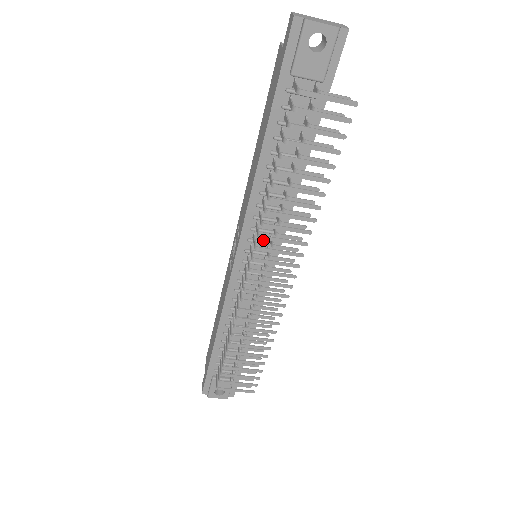
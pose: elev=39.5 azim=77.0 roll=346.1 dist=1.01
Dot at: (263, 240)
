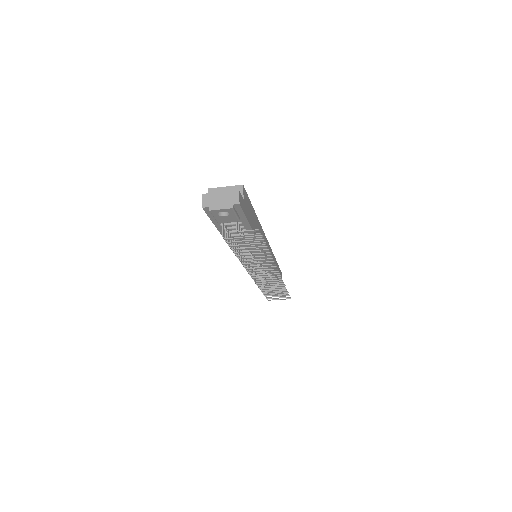
Dot at: occluded
